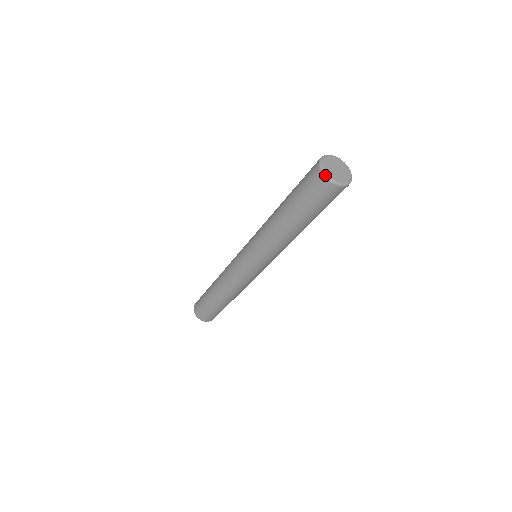
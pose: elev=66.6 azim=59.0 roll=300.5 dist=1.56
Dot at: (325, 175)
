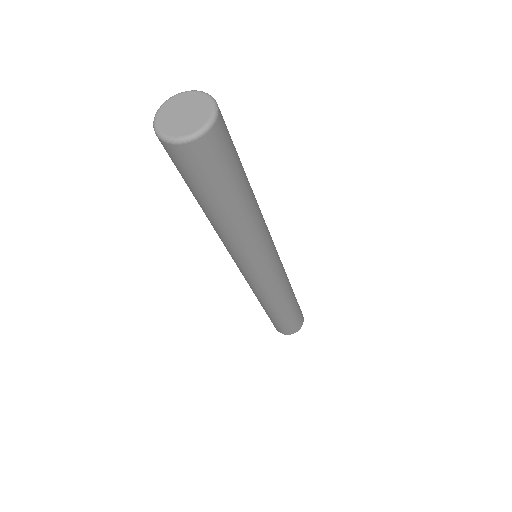
Dot at: (178, 142)
